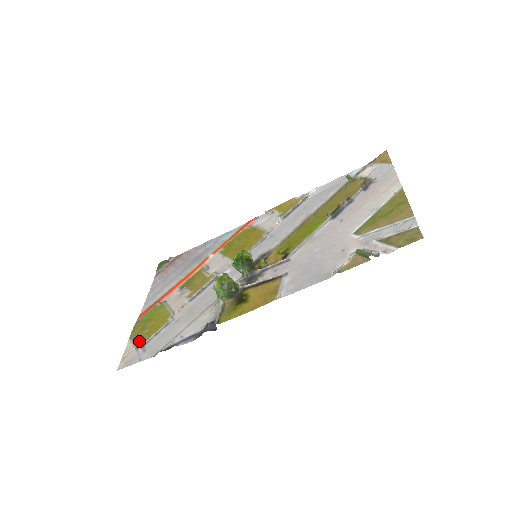
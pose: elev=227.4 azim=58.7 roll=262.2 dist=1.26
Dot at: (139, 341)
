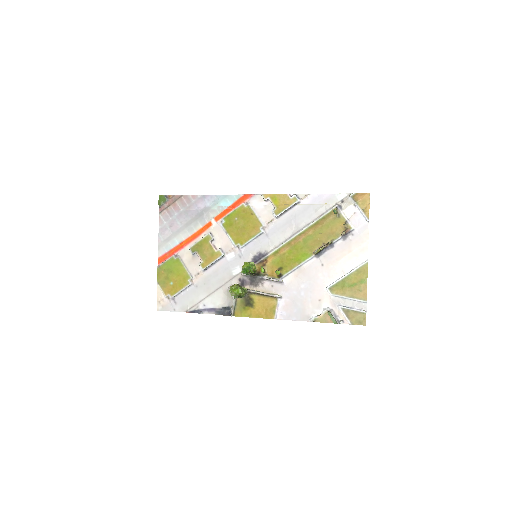
Dot at: (168, 292)
